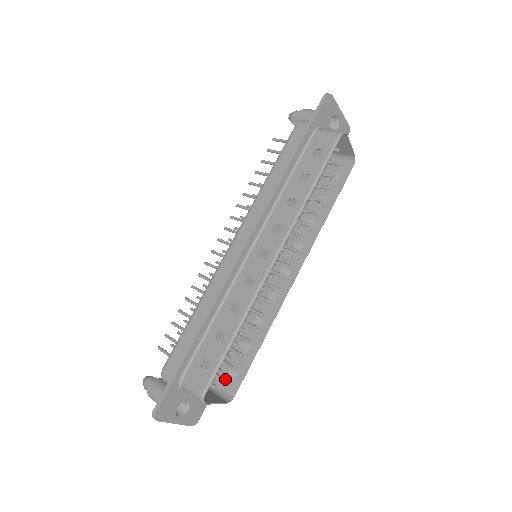
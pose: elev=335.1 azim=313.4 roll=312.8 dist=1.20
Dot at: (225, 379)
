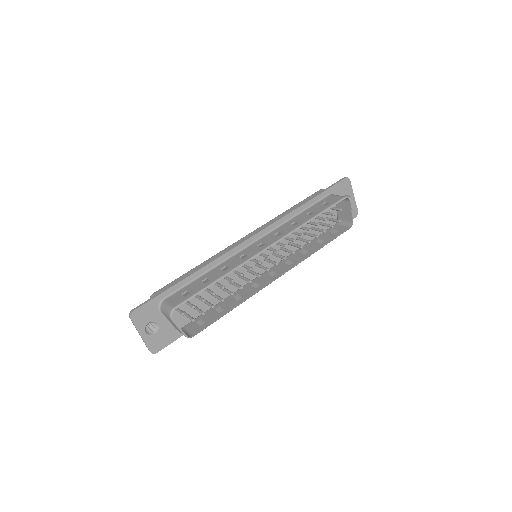
Dot at: occluded
